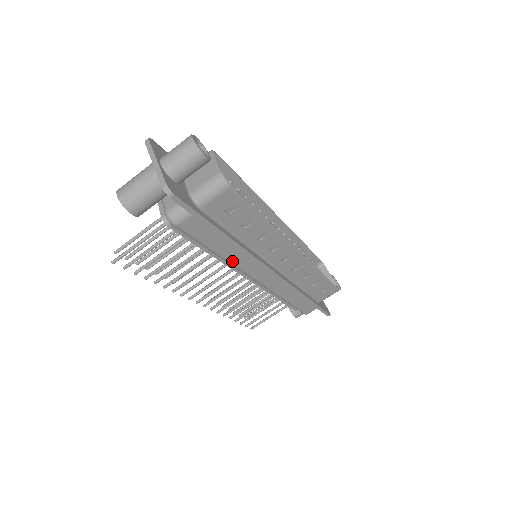
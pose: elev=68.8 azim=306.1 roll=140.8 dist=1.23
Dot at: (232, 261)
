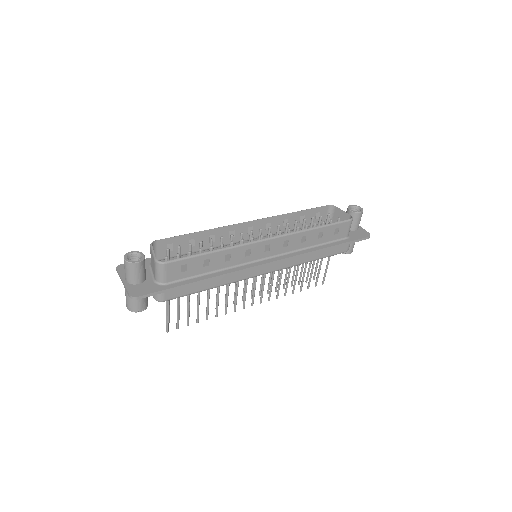
Dot at: (227, 283)
